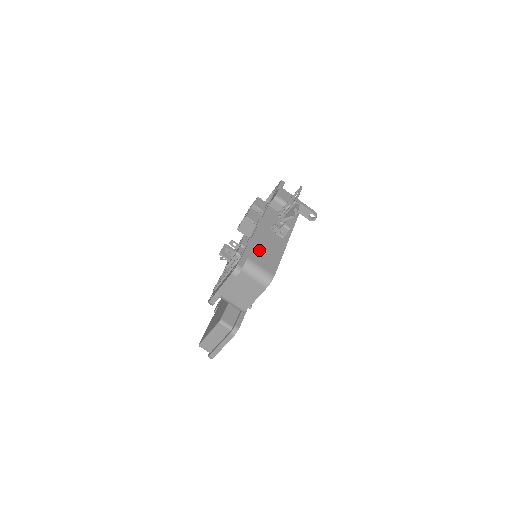
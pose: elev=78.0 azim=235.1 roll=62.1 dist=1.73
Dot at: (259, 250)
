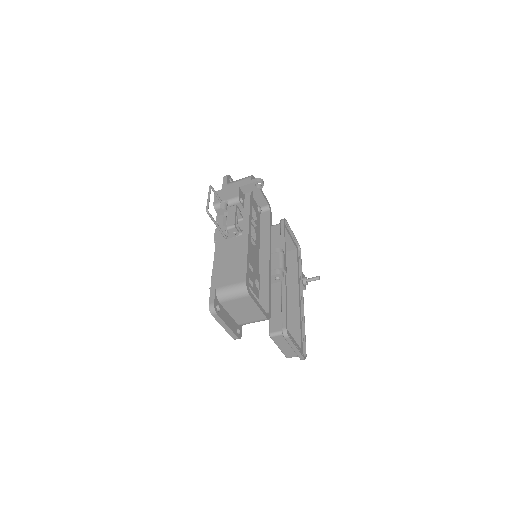
Dot at: (224, 270)
